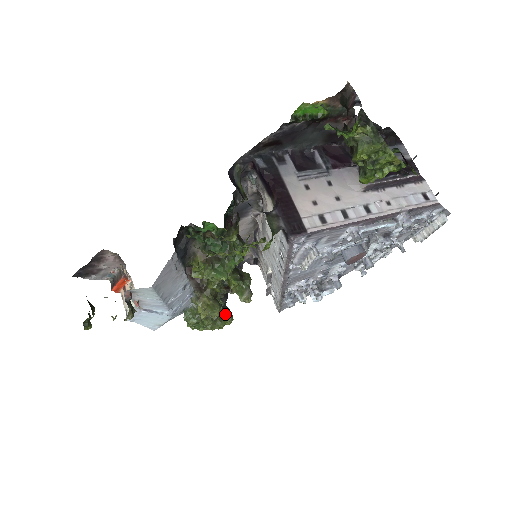
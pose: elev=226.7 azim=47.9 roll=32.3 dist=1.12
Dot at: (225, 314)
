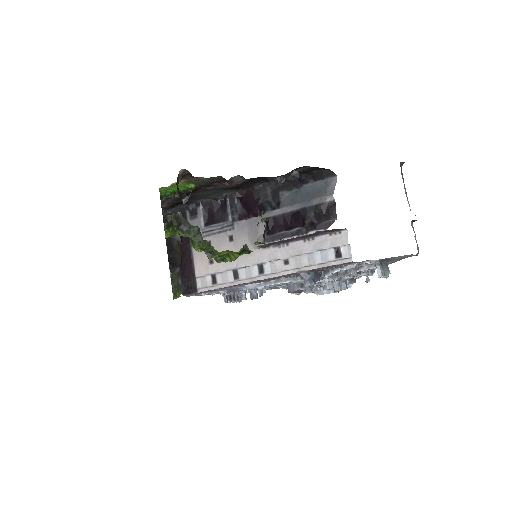
Dot at: occluded
